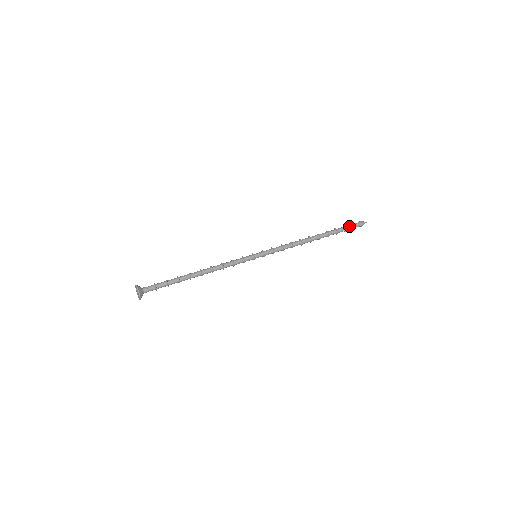
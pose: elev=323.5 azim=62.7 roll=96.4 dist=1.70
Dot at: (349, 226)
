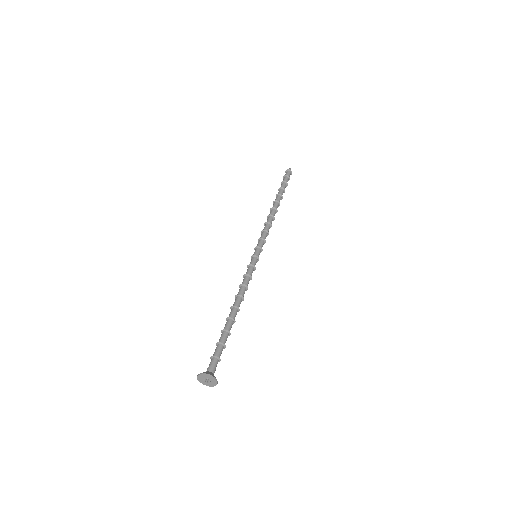
Dot at: (287, 179)
